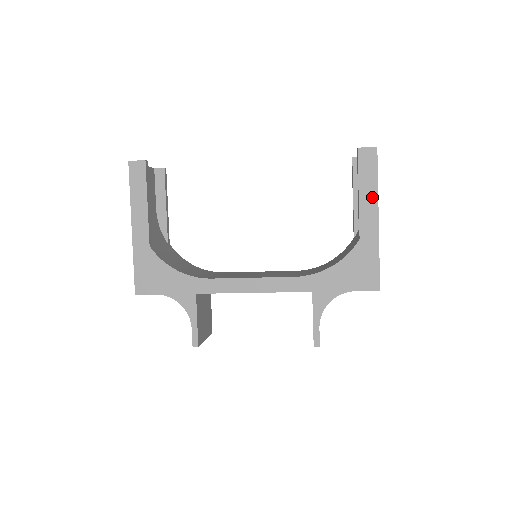
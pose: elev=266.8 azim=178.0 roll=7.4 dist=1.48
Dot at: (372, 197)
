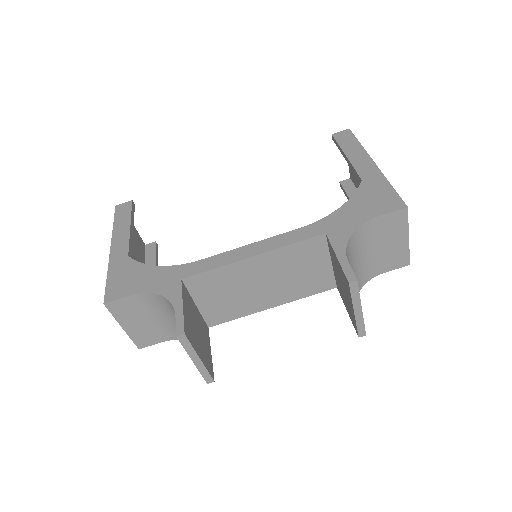
Dot at: (360, 153)
